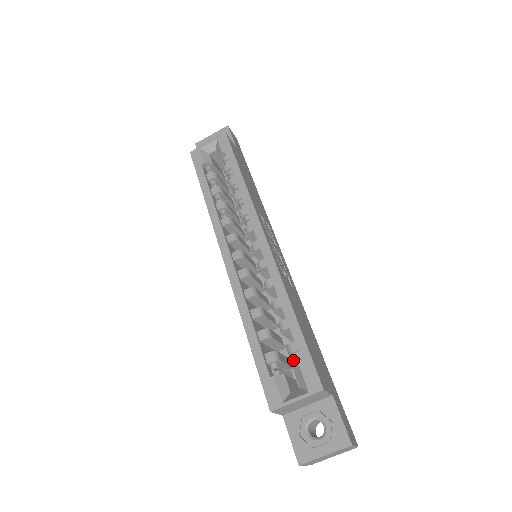
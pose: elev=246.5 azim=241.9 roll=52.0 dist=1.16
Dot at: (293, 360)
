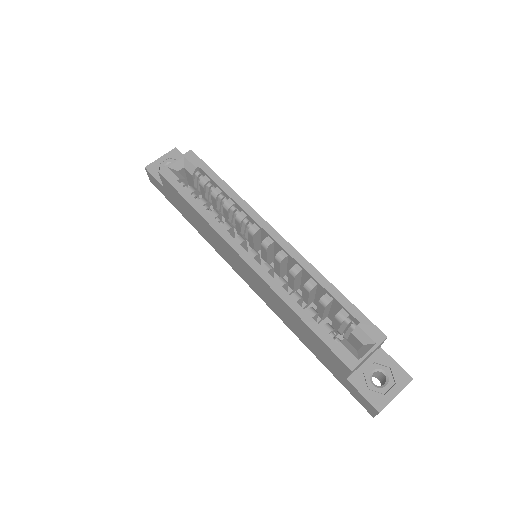
Dot at: occluded
